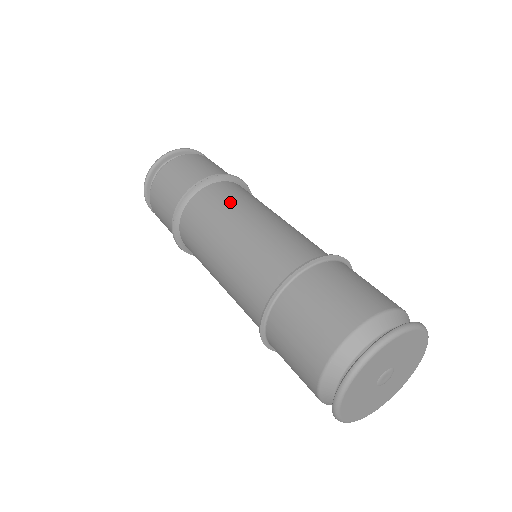
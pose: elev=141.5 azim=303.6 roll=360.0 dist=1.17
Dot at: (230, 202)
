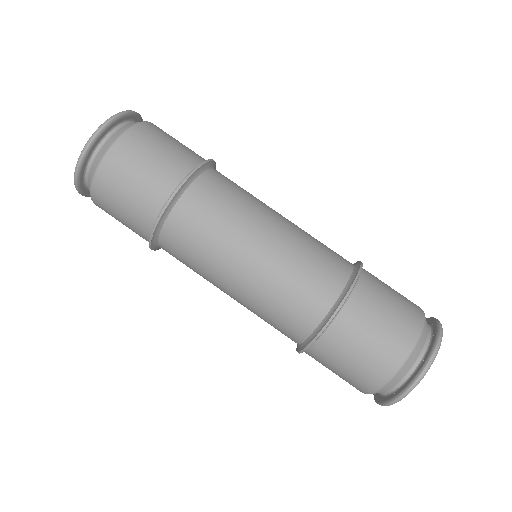
Dot at: (214, 234)
